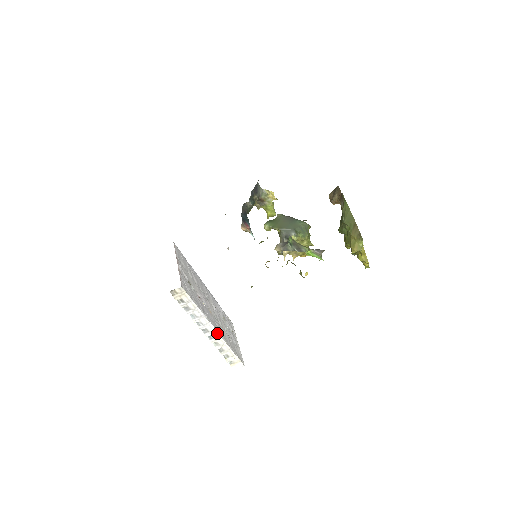
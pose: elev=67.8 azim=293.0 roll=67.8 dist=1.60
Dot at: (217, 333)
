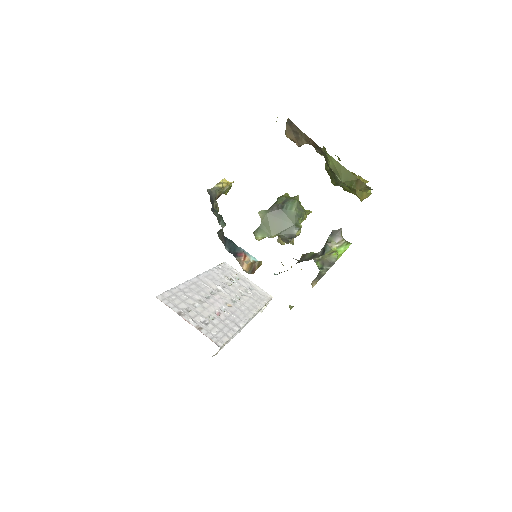
Dot at: (251, 318)
